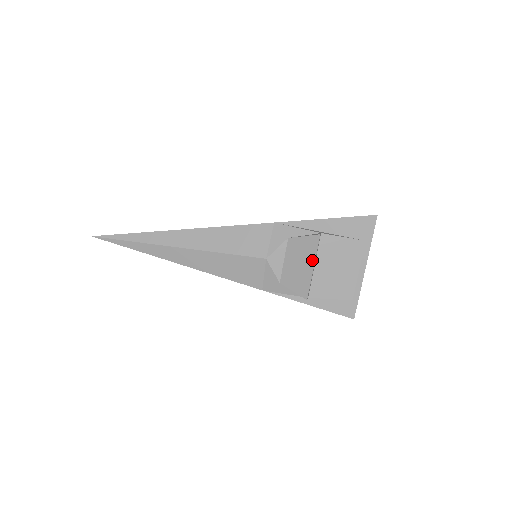
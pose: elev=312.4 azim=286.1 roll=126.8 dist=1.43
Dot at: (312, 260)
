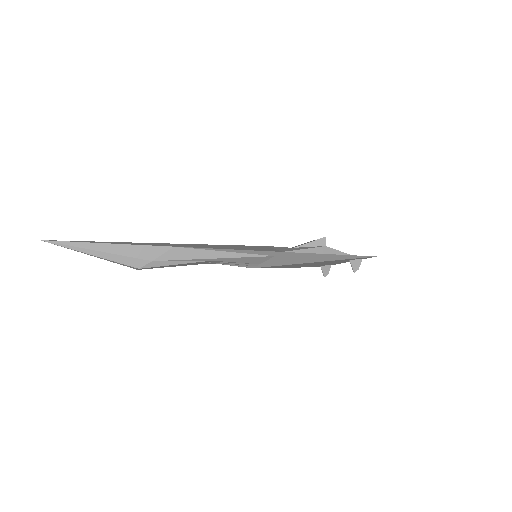
Dot at: (304, 243)
